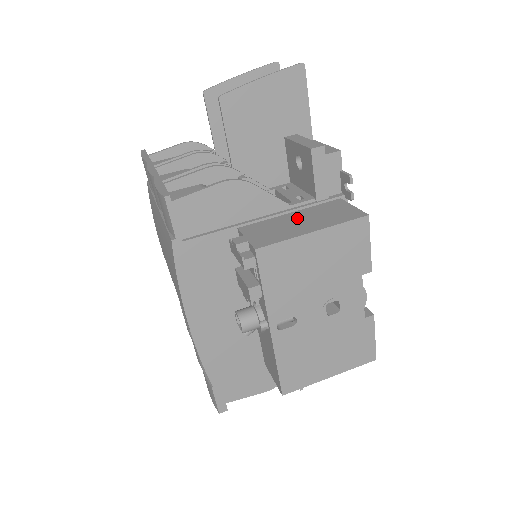
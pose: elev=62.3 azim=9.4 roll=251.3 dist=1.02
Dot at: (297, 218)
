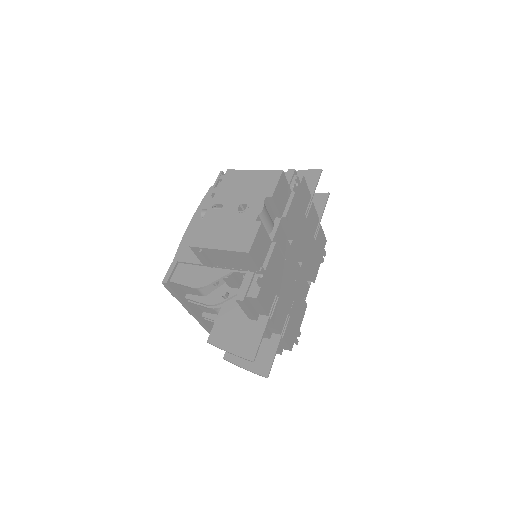
Dot at: occluded
